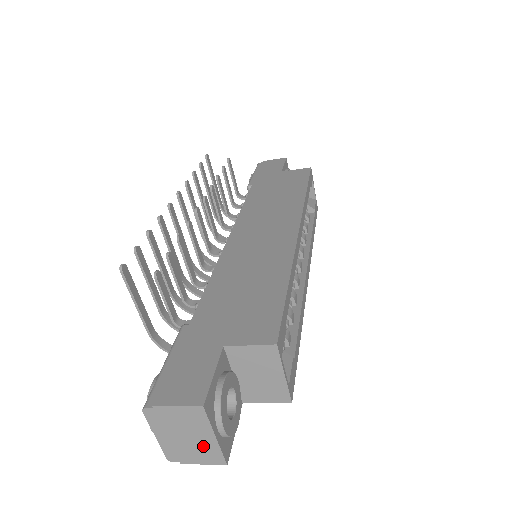
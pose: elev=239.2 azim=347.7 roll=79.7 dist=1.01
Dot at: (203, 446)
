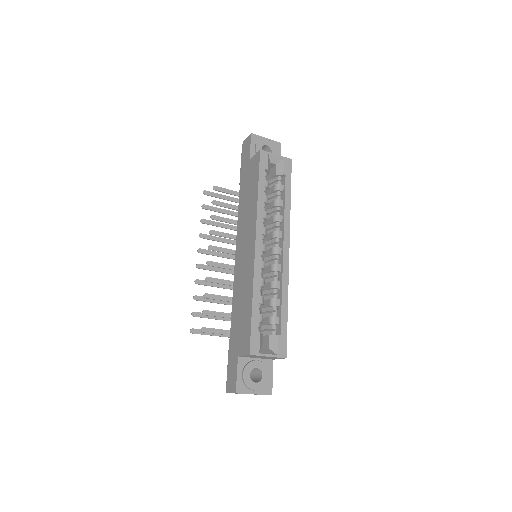
Dot at: (256, 394)
